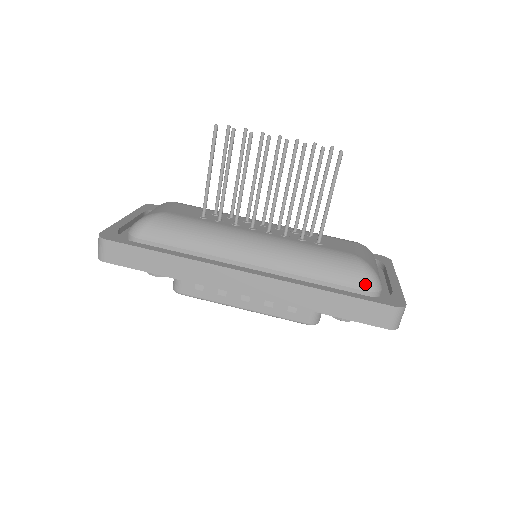
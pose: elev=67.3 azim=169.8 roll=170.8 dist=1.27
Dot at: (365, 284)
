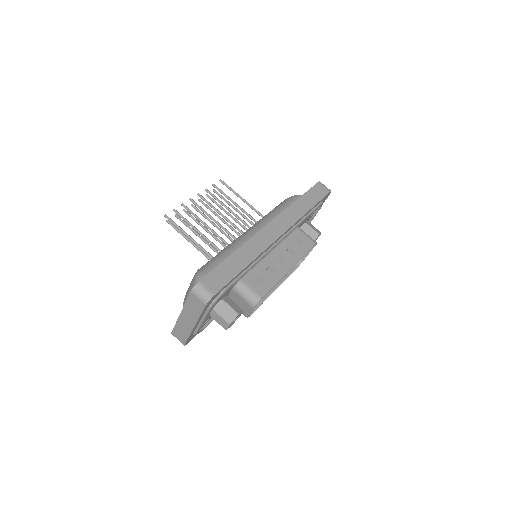
Dot at: (300, 196)
